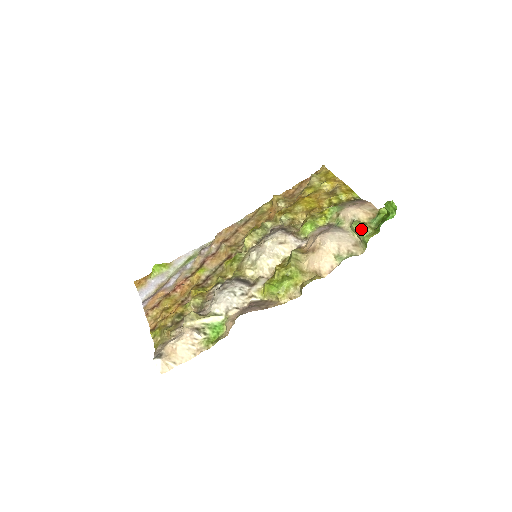
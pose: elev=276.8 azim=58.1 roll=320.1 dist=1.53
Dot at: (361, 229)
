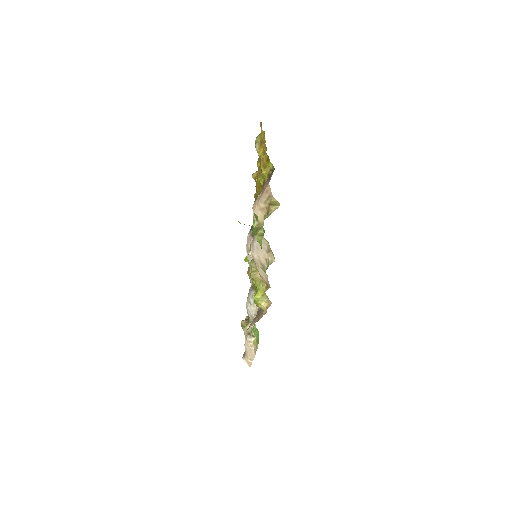
Dot at: occluded
